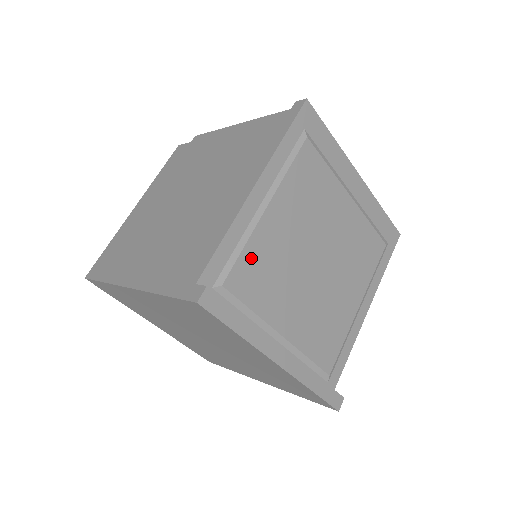
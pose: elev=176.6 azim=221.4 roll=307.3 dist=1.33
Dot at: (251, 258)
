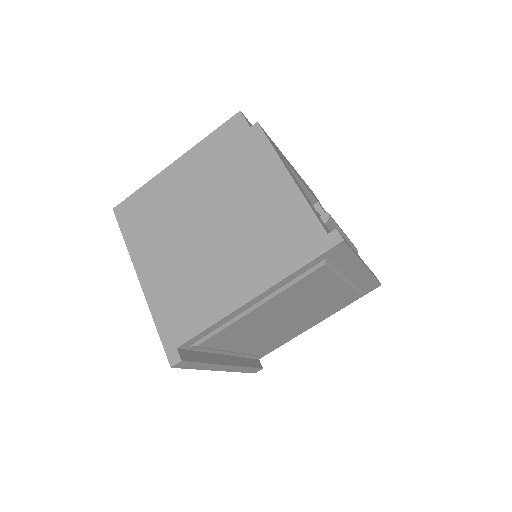
Dot at: (228, 331)
